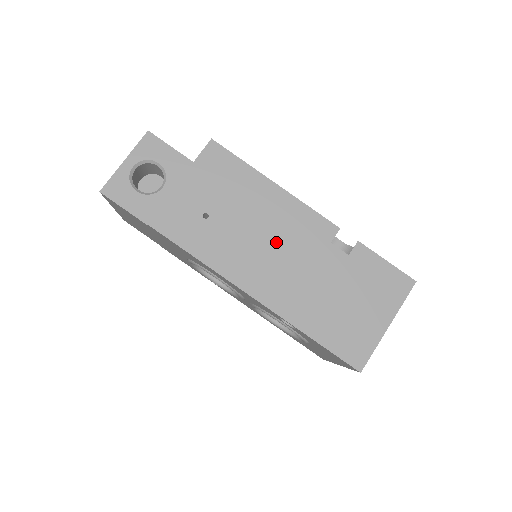
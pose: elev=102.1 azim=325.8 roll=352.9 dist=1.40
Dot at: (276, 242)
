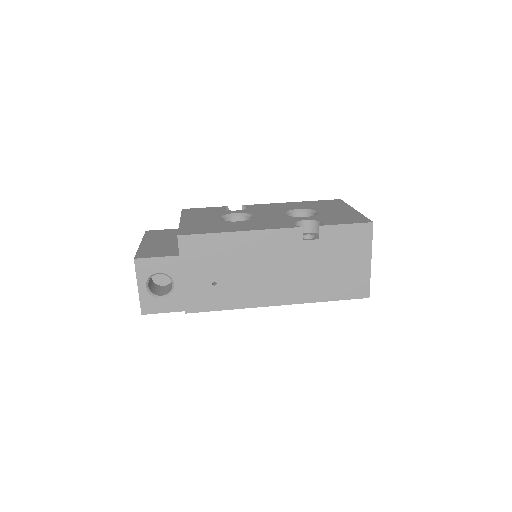
Dot at: (268, 266)
